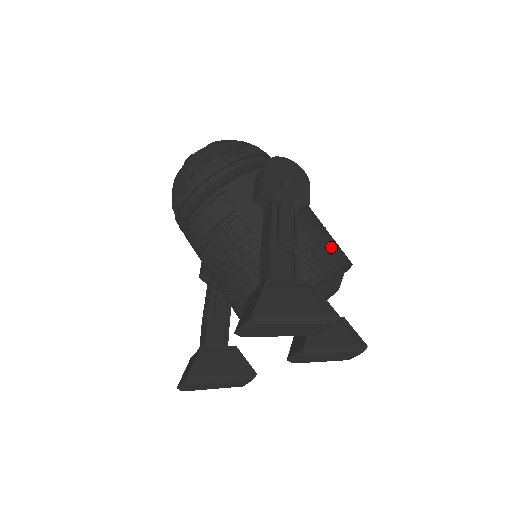
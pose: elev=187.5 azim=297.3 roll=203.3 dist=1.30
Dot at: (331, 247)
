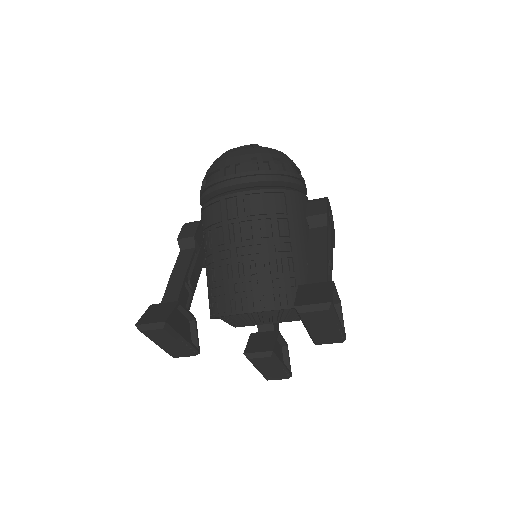
Dot at: occluded
